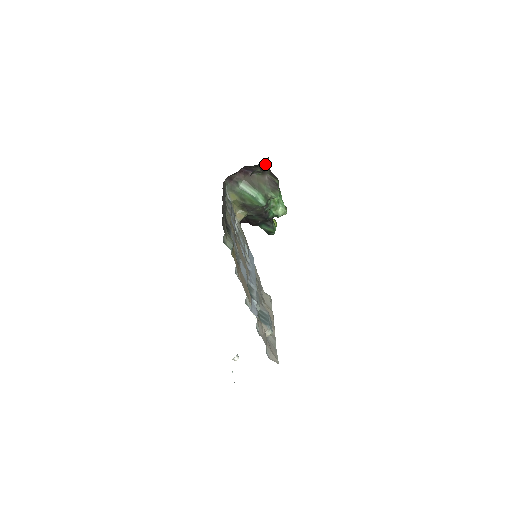
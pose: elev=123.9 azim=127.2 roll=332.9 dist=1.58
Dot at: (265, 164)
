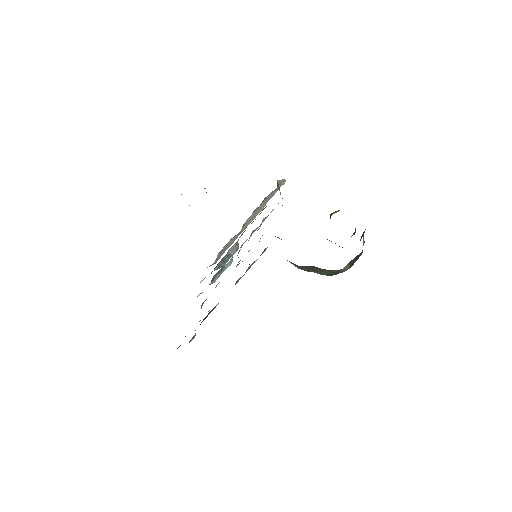
Dot at: occluded
